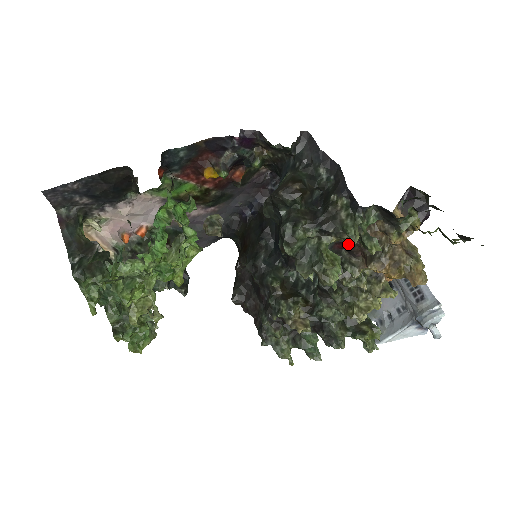
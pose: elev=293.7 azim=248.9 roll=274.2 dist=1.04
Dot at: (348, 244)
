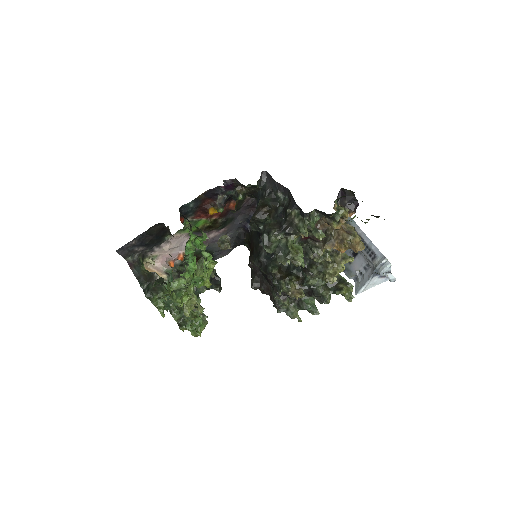
Dot at: (309, 236)
